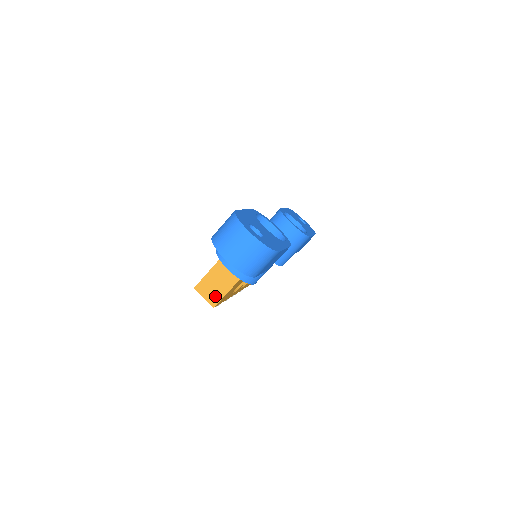
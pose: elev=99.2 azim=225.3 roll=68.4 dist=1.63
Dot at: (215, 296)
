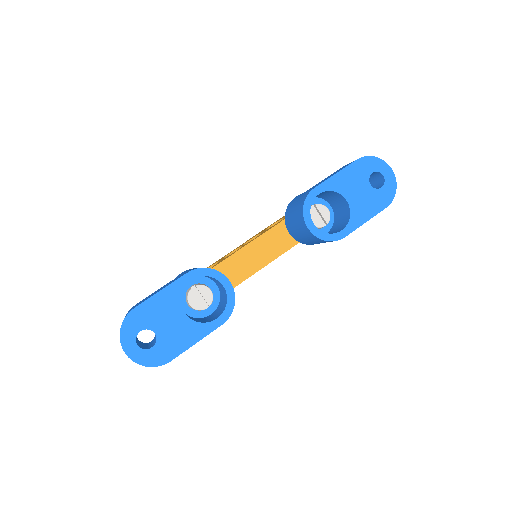
Dot at: occluded
